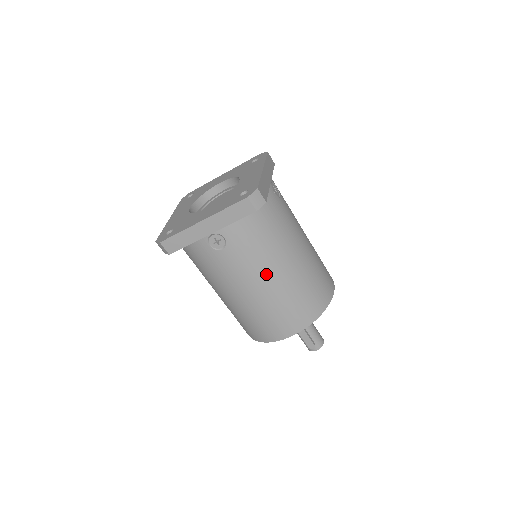
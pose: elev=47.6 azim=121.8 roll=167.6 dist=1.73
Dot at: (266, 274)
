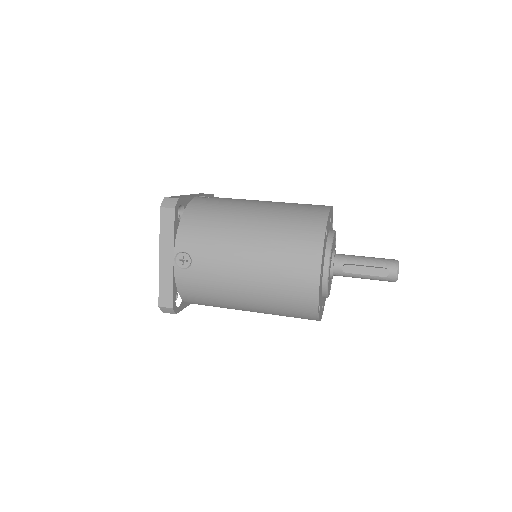
Dot at: (239, 244)
